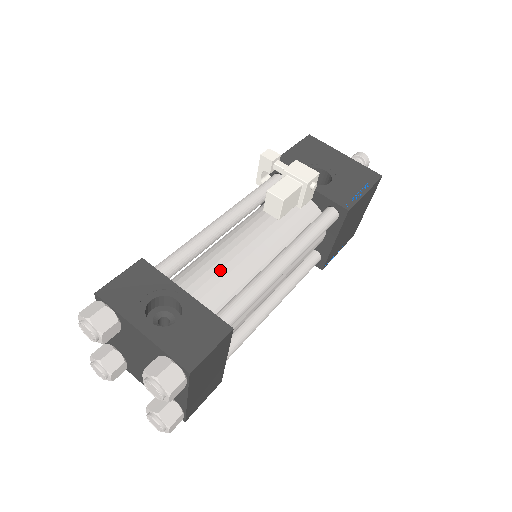
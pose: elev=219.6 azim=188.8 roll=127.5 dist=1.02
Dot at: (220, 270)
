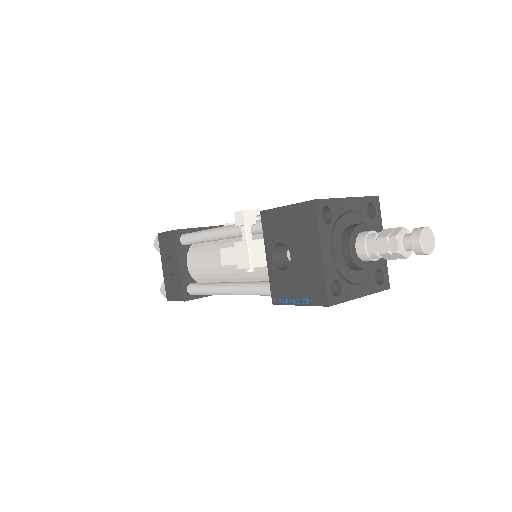
Dot at: (204, 263)
